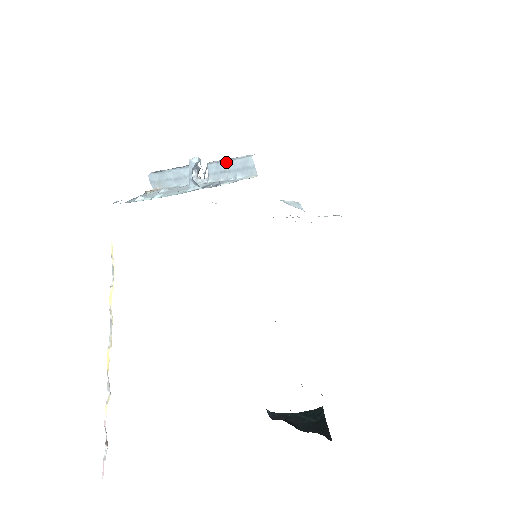
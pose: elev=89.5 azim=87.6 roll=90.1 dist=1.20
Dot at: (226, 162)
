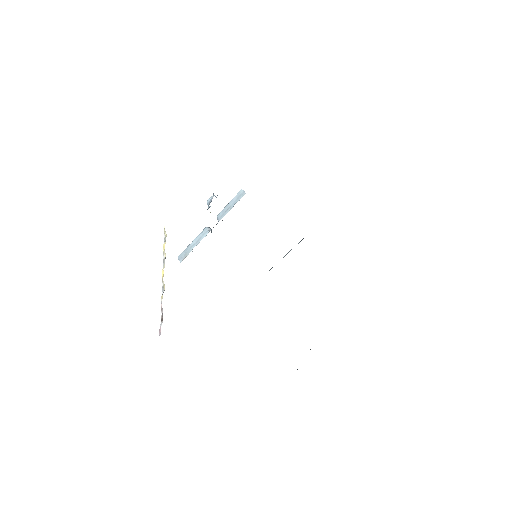
Dot at: (228, 204)
